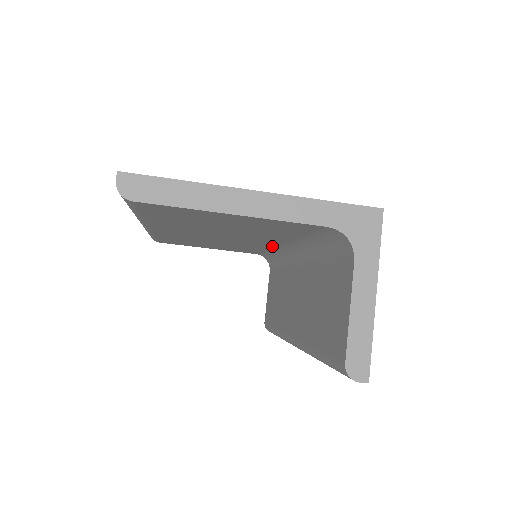
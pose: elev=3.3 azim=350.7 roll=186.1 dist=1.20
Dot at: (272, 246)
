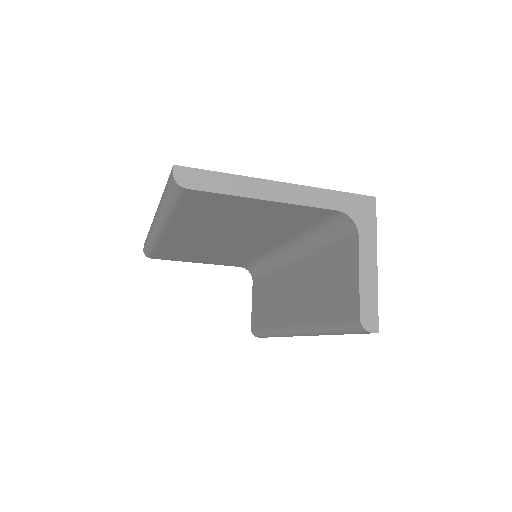
Dot at: (266, 250)
